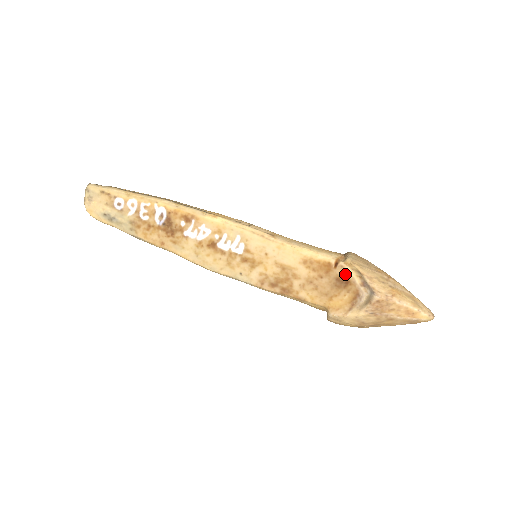
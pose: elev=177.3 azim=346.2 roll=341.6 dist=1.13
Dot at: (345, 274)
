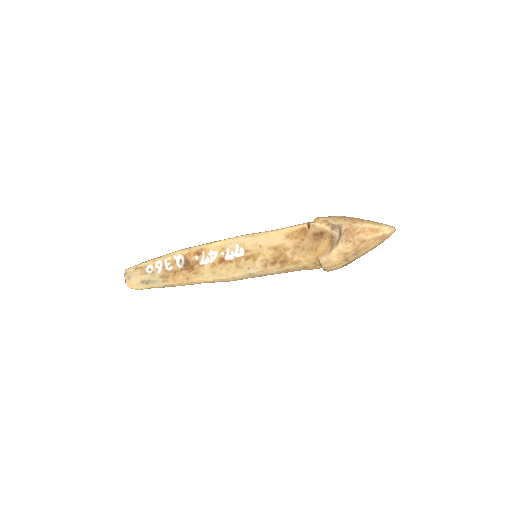
Dot at: (317, 229)
